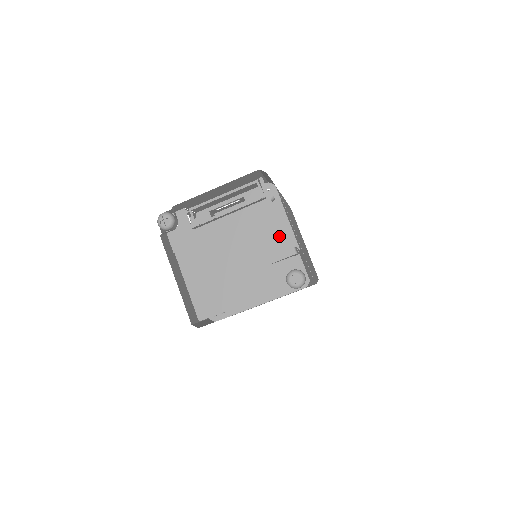
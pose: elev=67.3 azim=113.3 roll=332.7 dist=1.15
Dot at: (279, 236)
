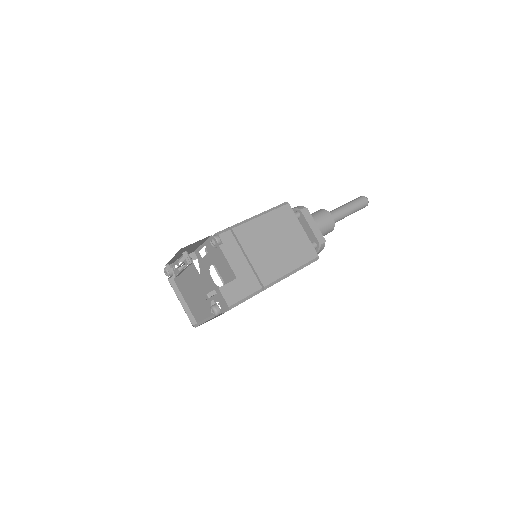
Dot at: (204, 285)
